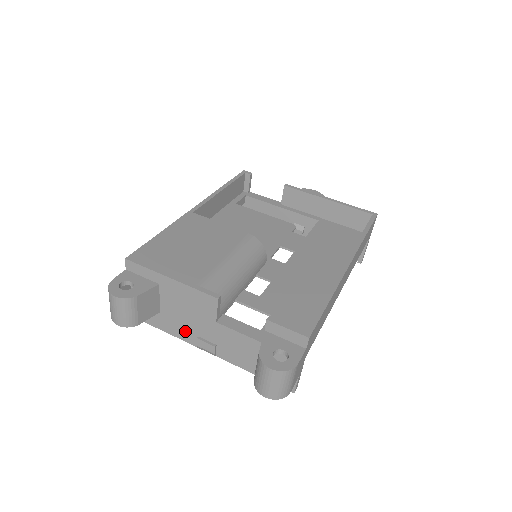
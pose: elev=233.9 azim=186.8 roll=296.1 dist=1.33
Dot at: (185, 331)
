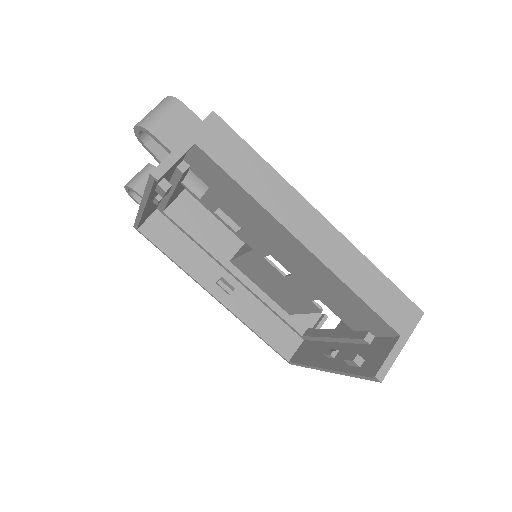
Dot at: occluded
